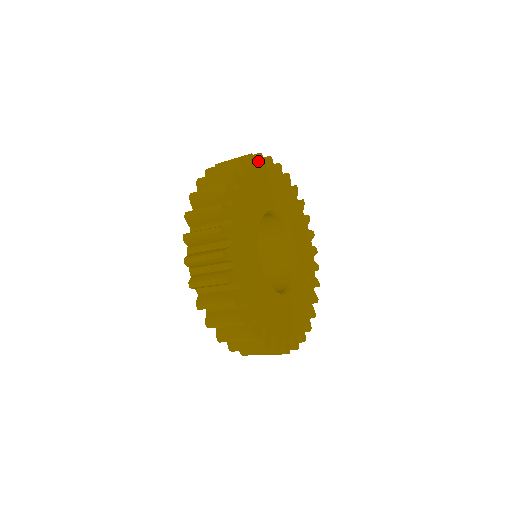
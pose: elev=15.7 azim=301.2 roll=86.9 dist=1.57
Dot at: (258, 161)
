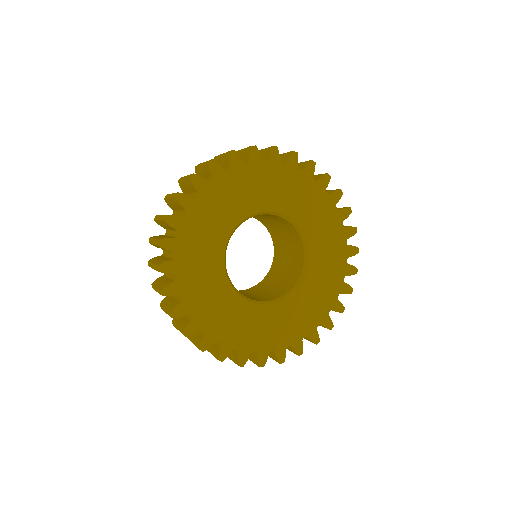
Dot at: occluded
